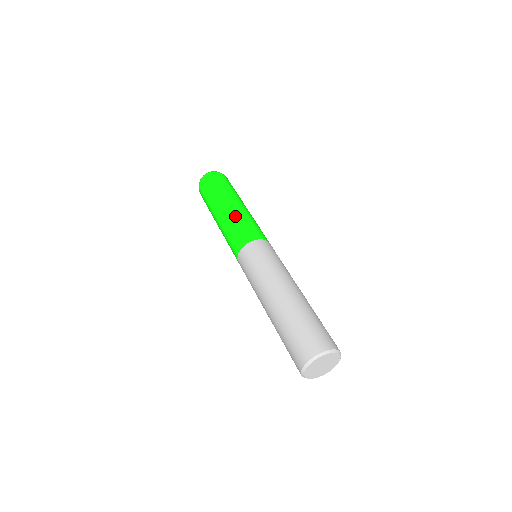
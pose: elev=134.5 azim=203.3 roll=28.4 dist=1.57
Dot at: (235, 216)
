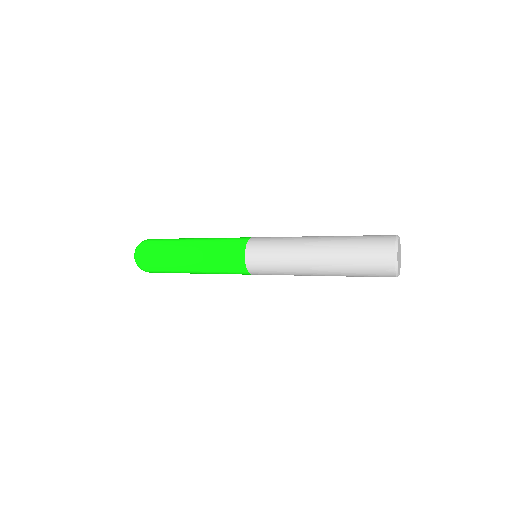
Dot at: (212, 239)
